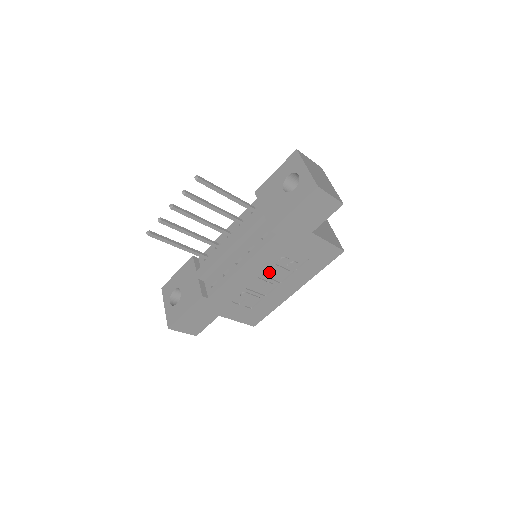
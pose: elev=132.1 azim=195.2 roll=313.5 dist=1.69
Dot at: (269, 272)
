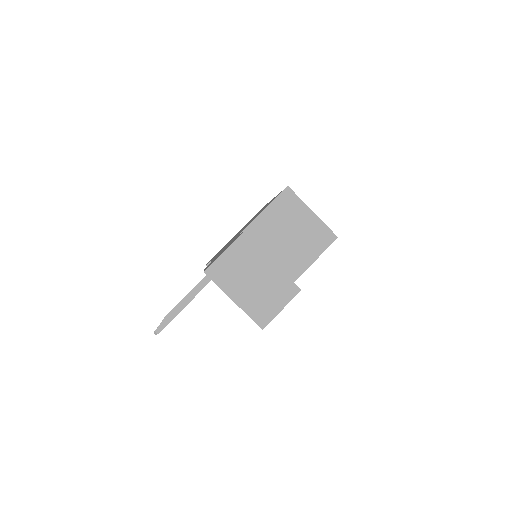
Dot at: occluded
